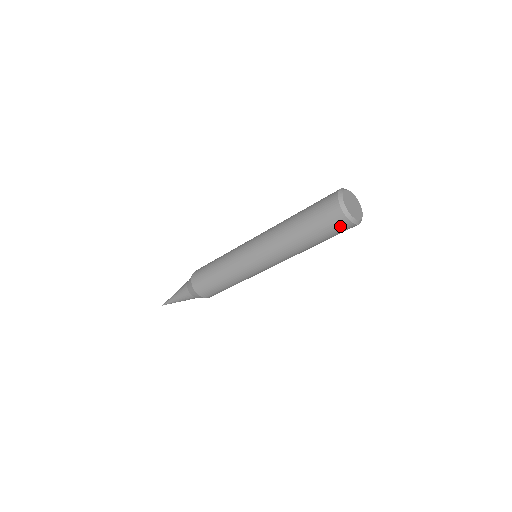
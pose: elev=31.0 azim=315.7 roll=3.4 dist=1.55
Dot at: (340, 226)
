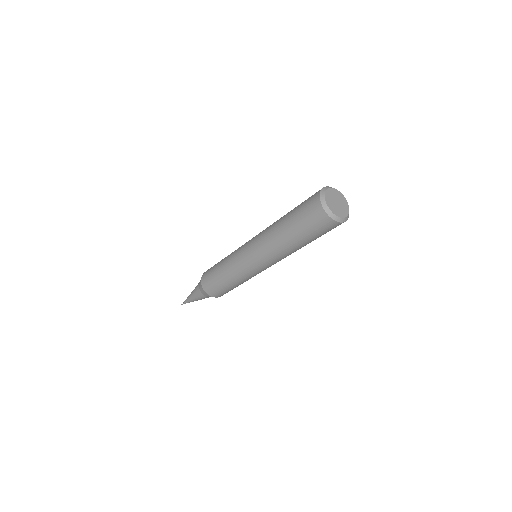
Dot at: (333, 228)
